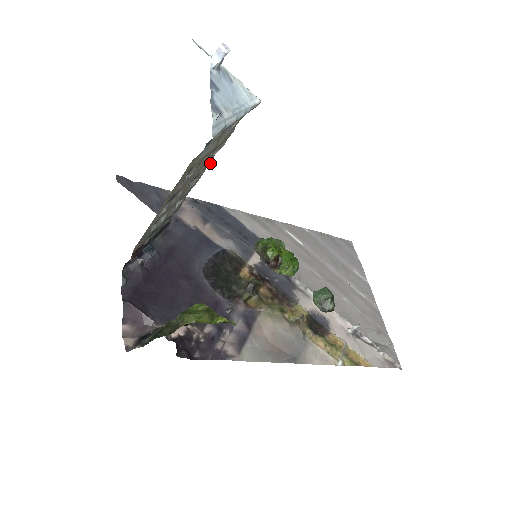
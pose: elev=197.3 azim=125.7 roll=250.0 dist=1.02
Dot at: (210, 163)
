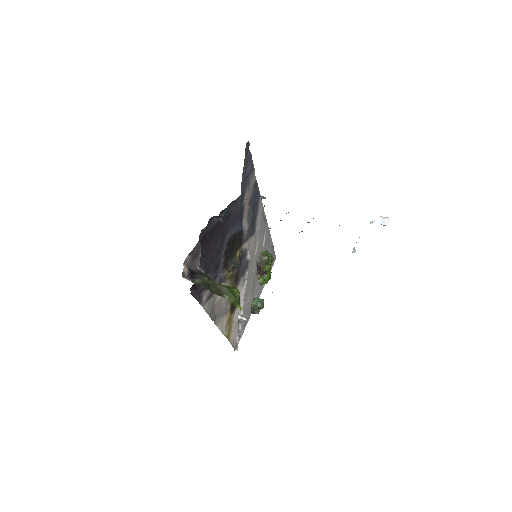
Dot at: (308, 222)
